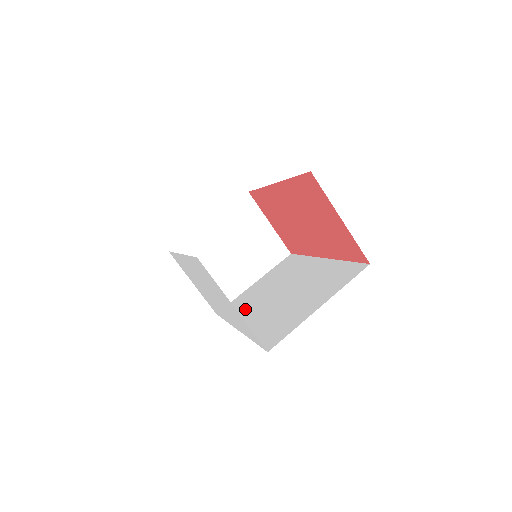
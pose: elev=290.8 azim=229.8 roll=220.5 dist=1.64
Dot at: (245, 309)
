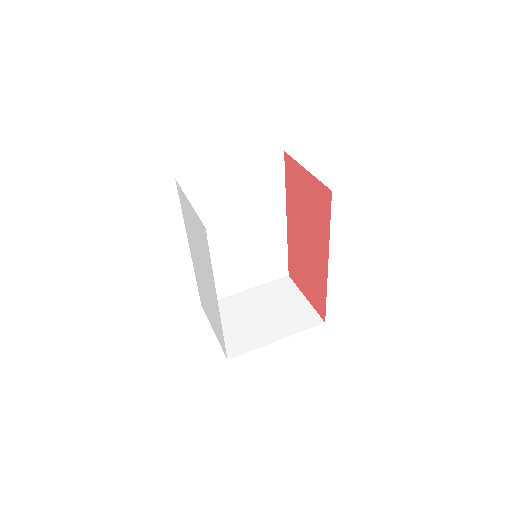
Dot at: occluded
